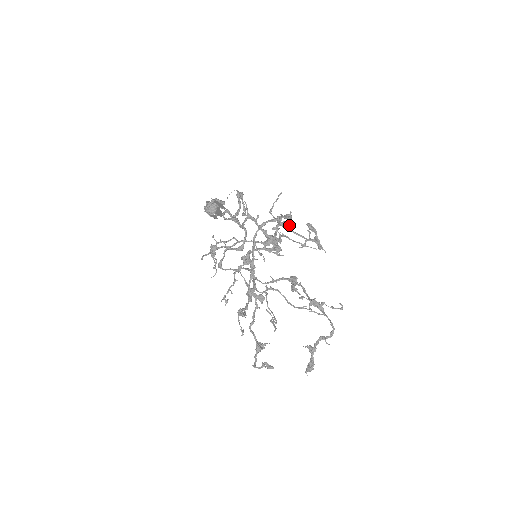
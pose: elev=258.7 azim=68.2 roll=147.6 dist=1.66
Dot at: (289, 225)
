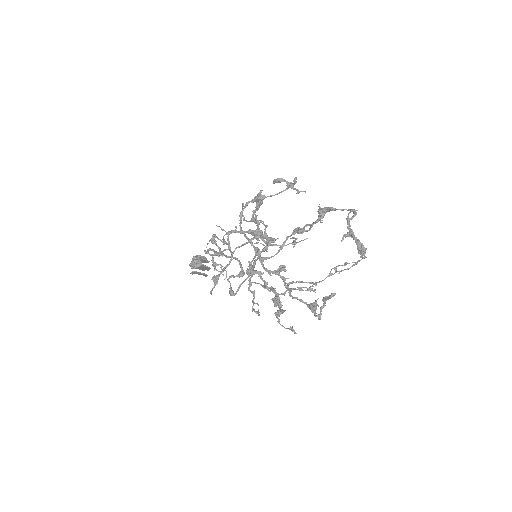
Dot at: (260, 194)
